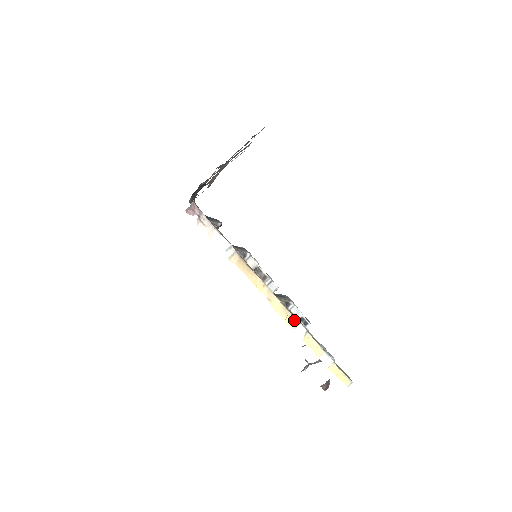
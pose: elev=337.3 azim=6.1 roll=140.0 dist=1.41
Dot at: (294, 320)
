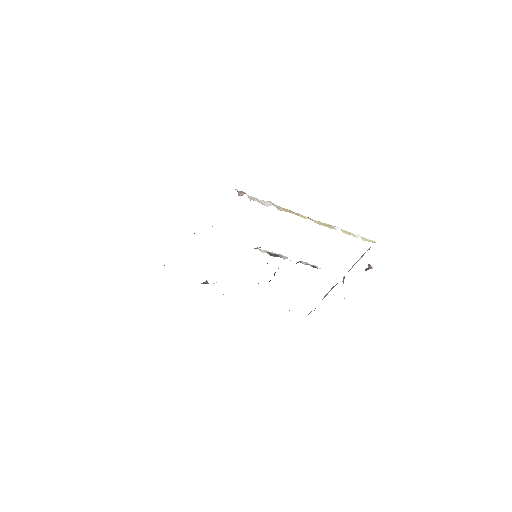
Dot at: (329, 225)
